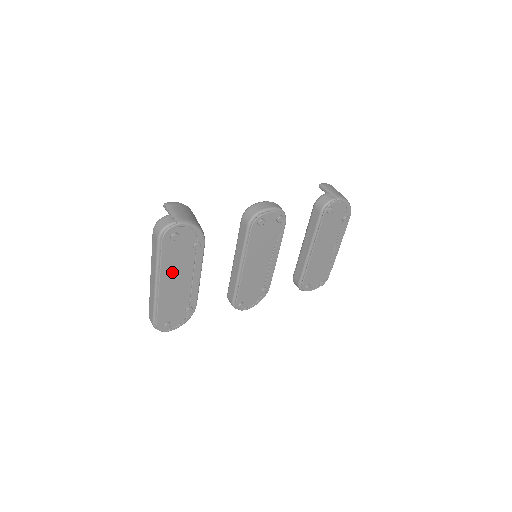
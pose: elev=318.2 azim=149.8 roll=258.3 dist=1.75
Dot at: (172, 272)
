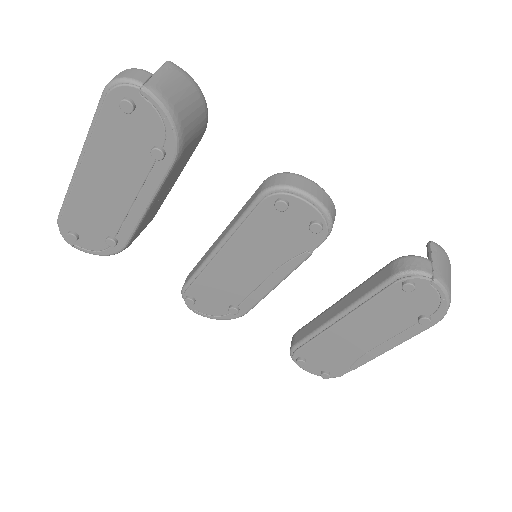
Dot at: (106, 164)
